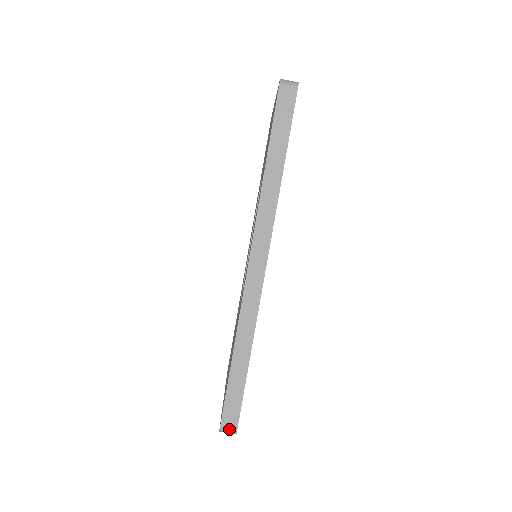
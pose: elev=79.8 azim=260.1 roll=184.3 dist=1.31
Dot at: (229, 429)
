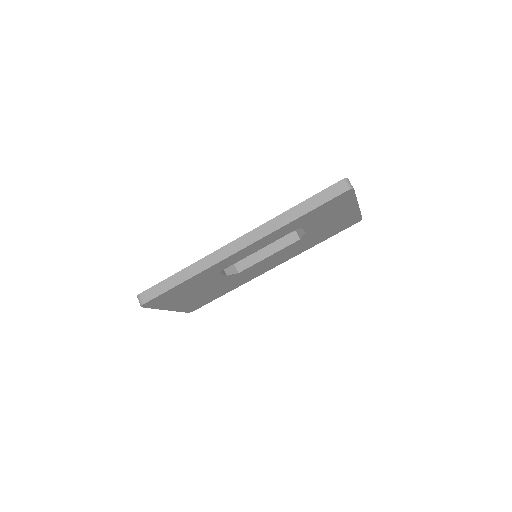
Dot at: (141, 300)
